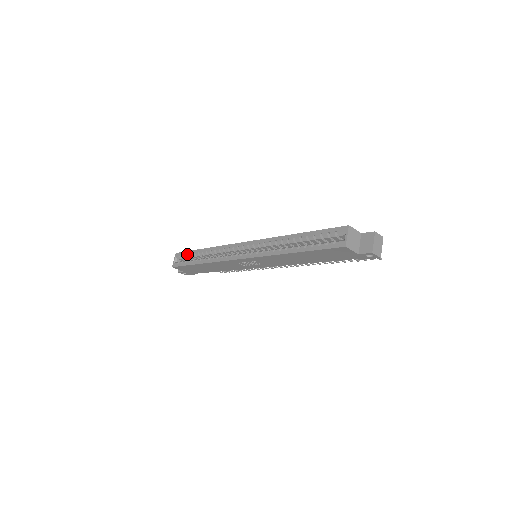
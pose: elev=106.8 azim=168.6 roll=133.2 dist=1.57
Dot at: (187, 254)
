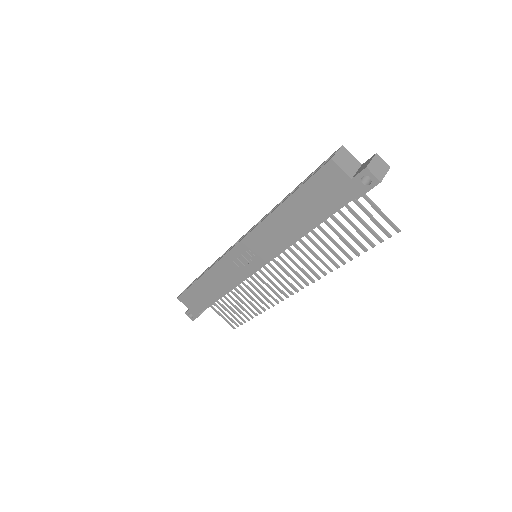
Dot at: occluded
